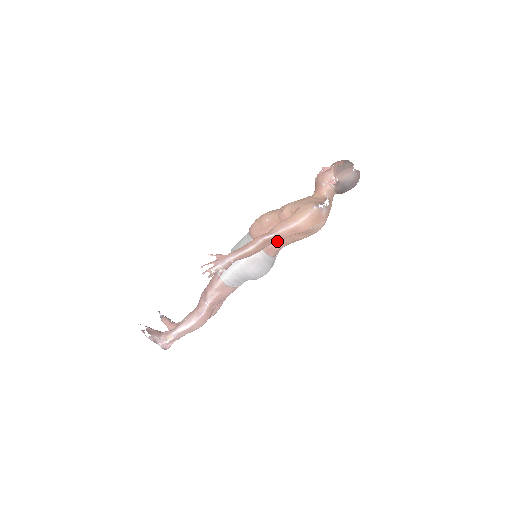
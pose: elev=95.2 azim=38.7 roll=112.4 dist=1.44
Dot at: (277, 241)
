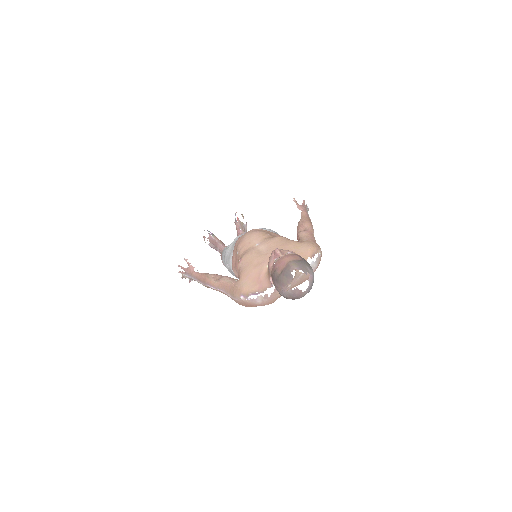
Dot at: occluded
